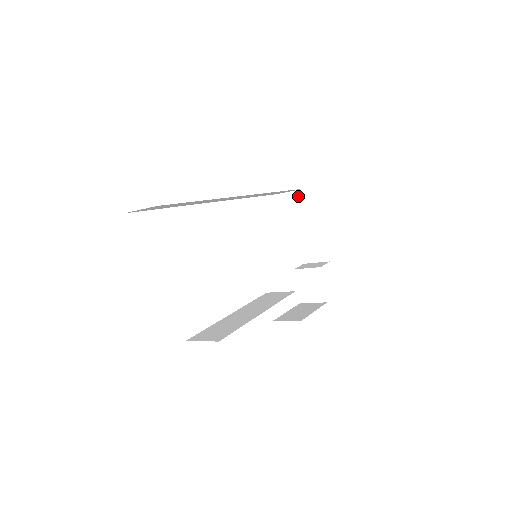
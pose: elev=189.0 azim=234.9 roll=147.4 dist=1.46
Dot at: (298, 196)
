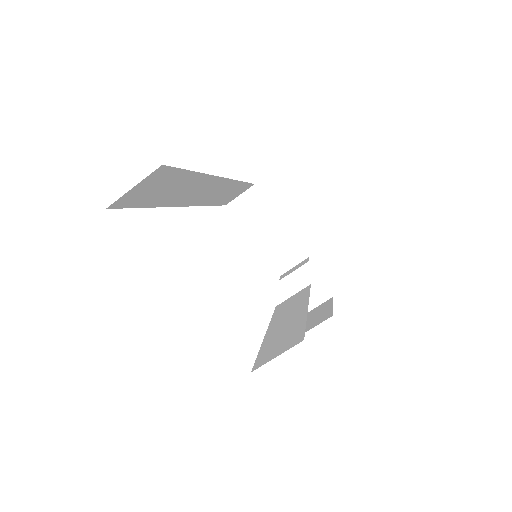
Dot at: (249, 197)
